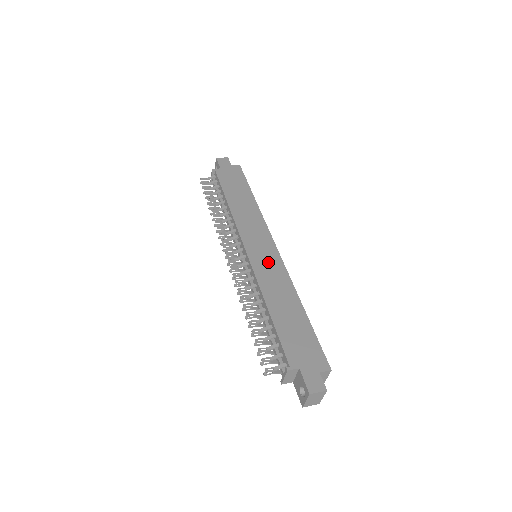
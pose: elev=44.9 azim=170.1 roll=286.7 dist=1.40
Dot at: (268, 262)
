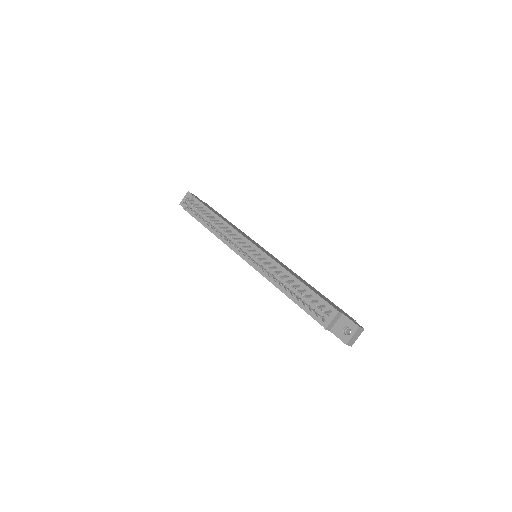
Dot at: (274, 258)
